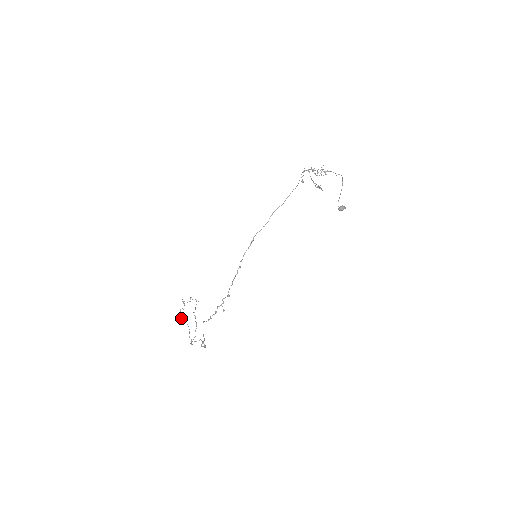
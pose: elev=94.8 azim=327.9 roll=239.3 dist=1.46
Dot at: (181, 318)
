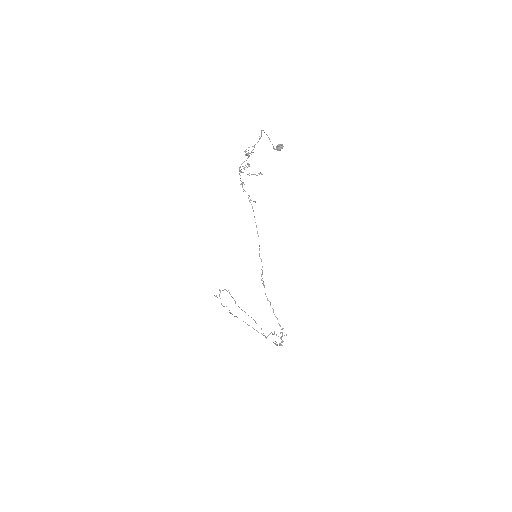
Dot at: occluded
